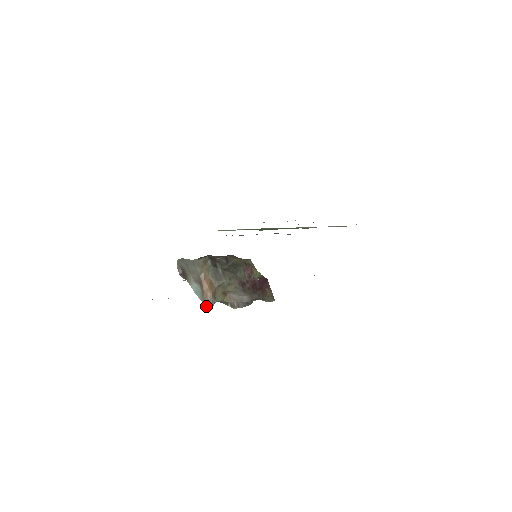
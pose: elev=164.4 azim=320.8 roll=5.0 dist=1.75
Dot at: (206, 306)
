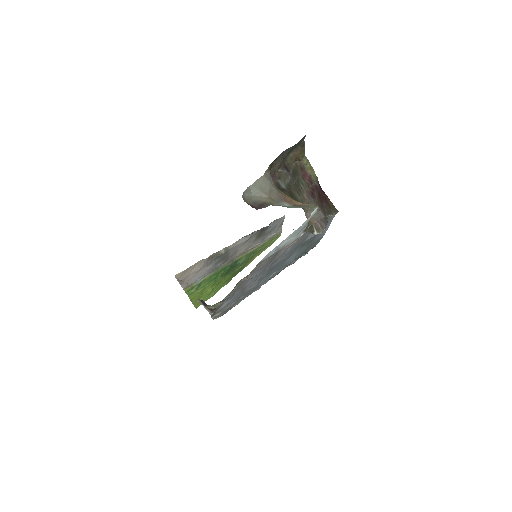
Dot at: (314, 208)
